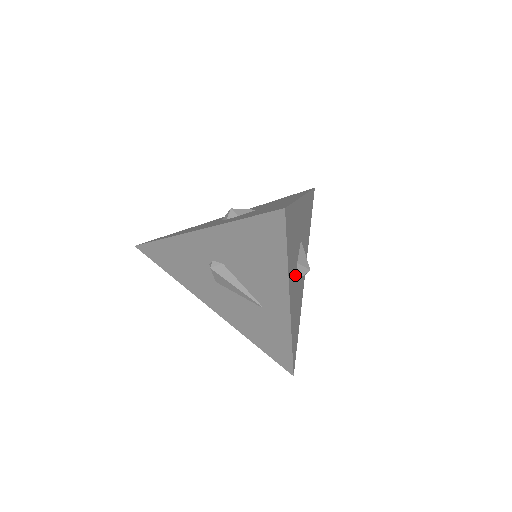
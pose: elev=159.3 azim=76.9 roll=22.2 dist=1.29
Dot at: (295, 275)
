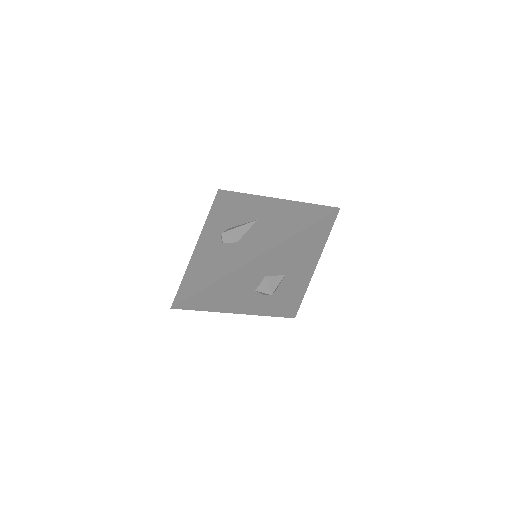
Dot at: (252, 297)
